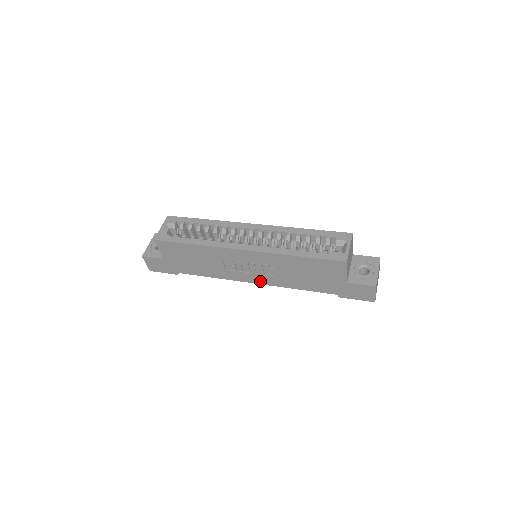
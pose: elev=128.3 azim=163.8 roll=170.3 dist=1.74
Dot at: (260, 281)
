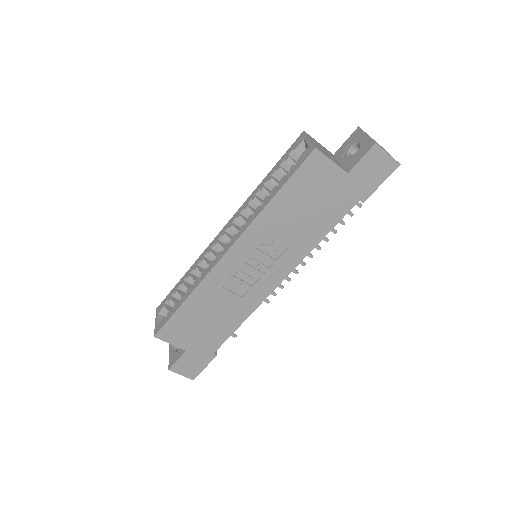
Dot at: (282, 273)
